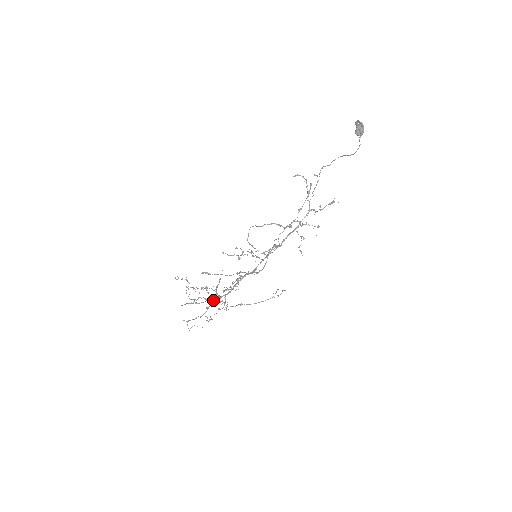
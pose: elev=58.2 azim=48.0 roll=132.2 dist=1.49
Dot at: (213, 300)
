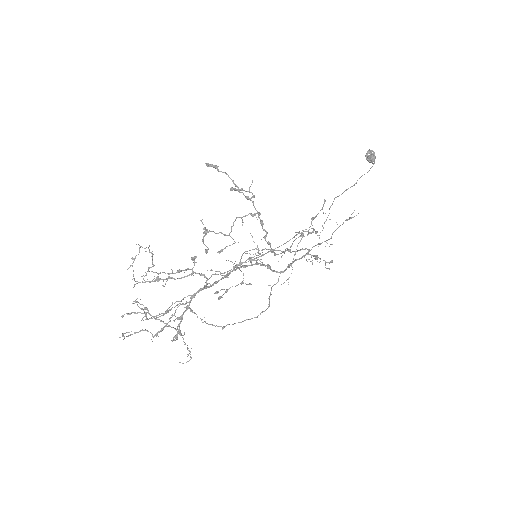
Dot at: (194, 256)
